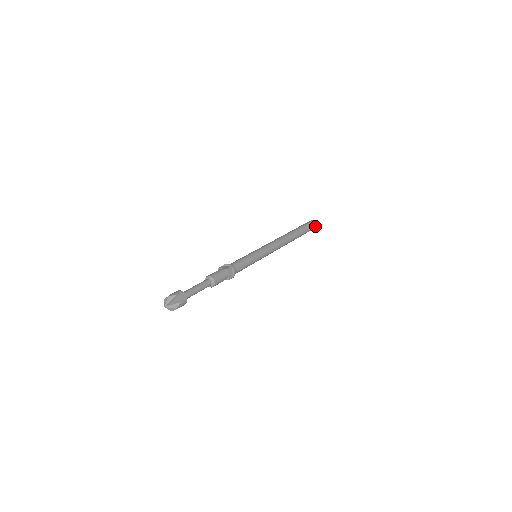
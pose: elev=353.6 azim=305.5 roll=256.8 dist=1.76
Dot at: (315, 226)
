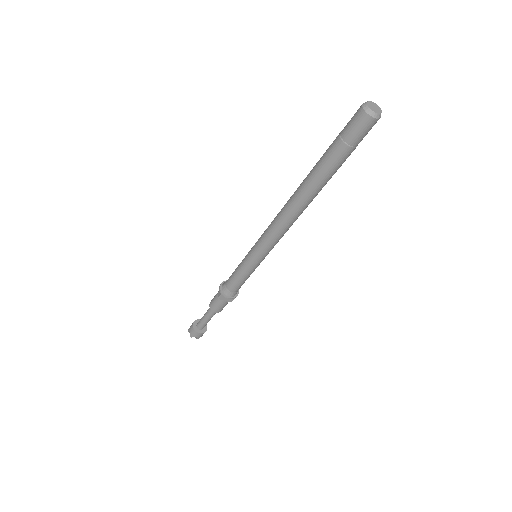
Dot at: (370, 123)
